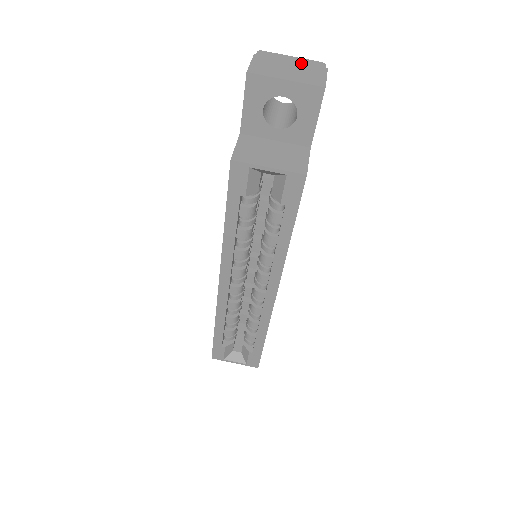
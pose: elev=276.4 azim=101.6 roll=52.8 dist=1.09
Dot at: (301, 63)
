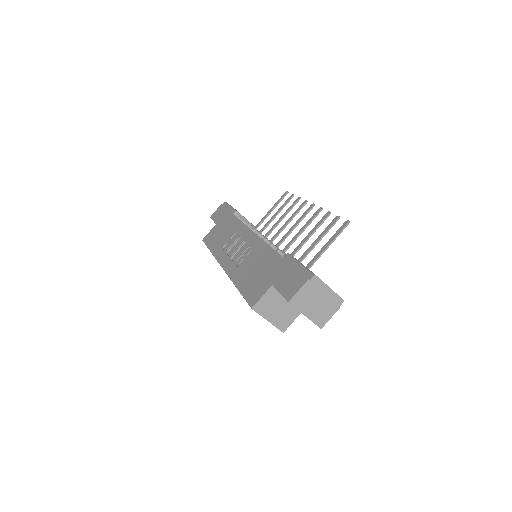
Dot at: (329, 298)
